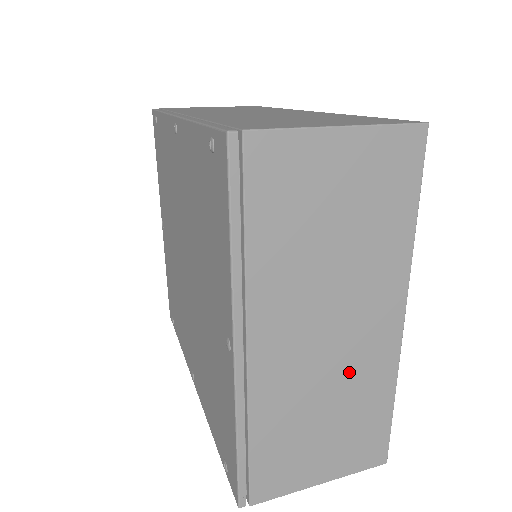
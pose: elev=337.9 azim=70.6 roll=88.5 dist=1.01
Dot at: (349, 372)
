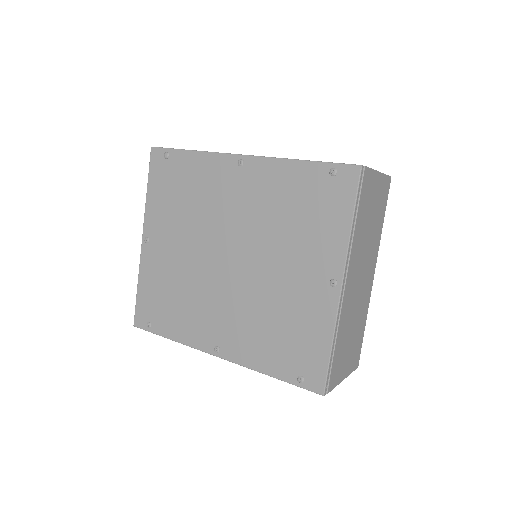
Dot at: (361, 304)
